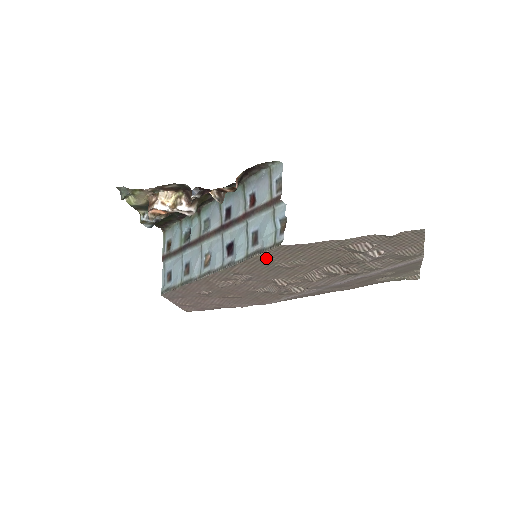
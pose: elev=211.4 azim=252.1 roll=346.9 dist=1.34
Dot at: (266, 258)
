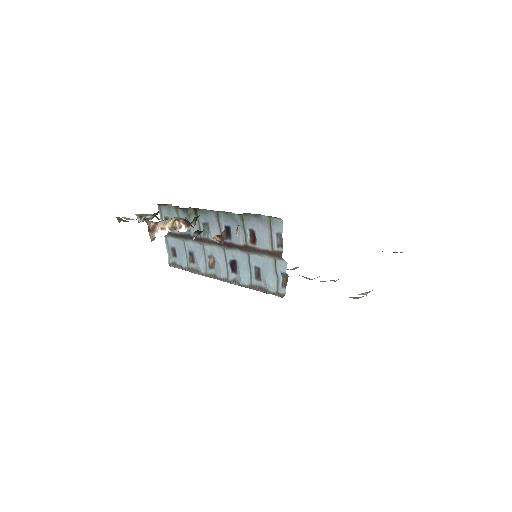
Dot at: occluded
